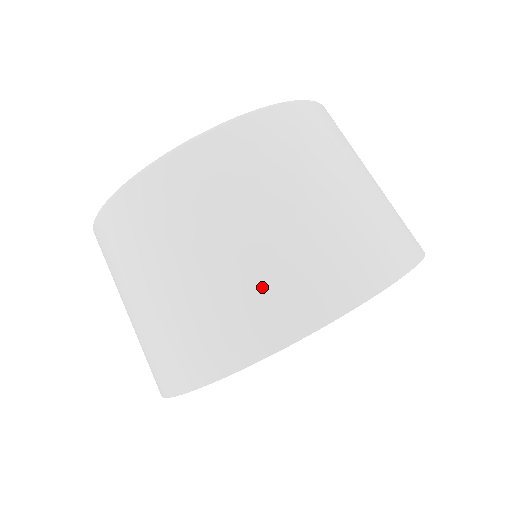
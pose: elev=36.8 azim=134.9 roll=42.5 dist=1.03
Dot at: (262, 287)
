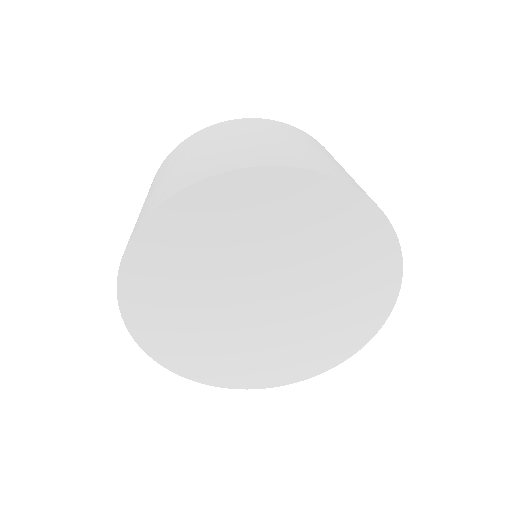
Dot at: (175, 178)
